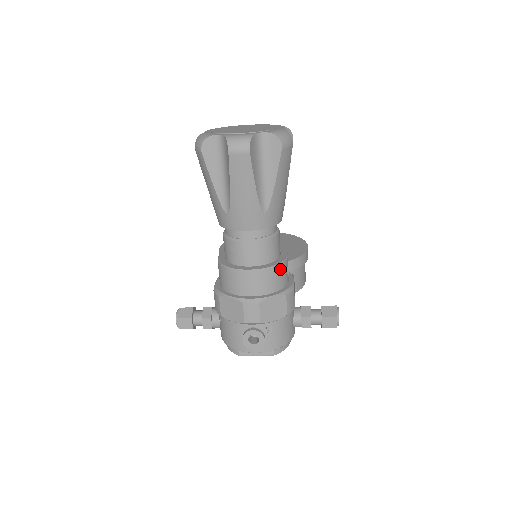
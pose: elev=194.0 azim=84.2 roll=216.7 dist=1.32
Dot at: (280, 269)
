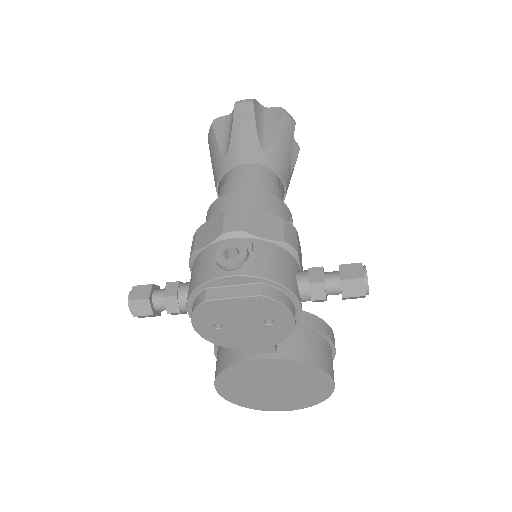
Dot at: (278, 203)
